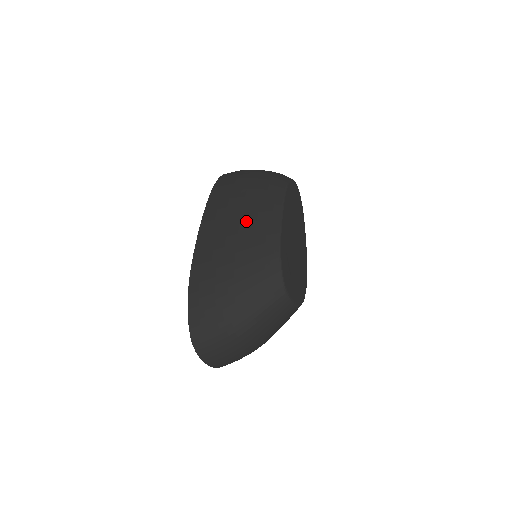
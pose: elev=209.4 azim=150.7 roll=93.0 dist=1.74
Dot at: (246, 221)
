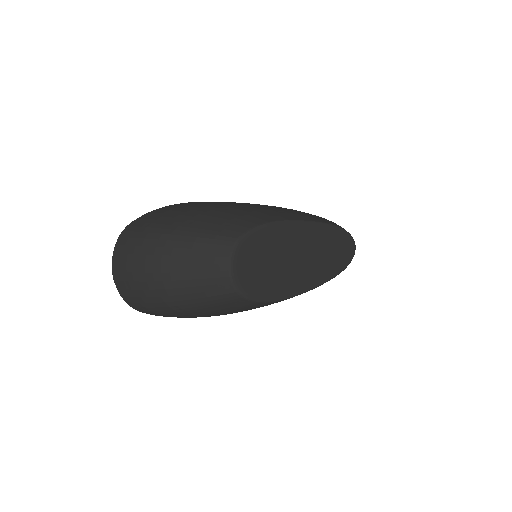
Dot at: (276, 208)
